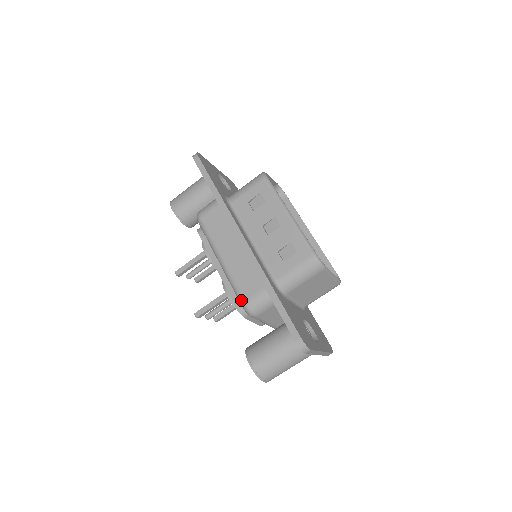
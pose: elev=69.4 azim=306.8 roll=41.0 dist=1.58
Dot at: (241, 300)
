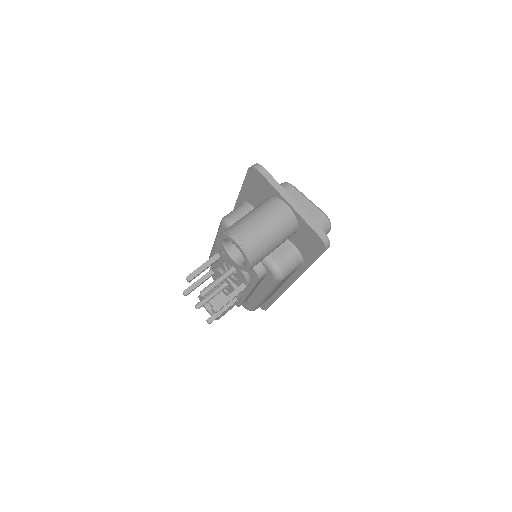
Dot at: (220, 222)
